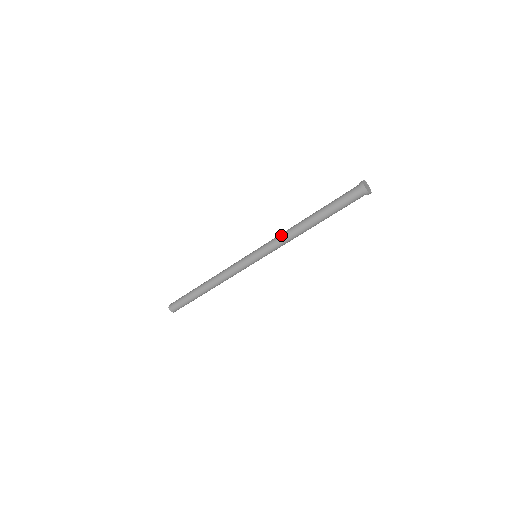
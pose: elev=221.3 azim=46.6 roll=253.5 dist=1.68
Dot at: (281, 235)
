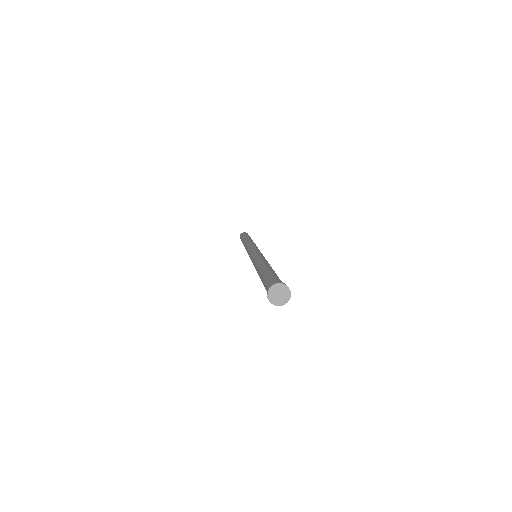
Dot at: occluded
